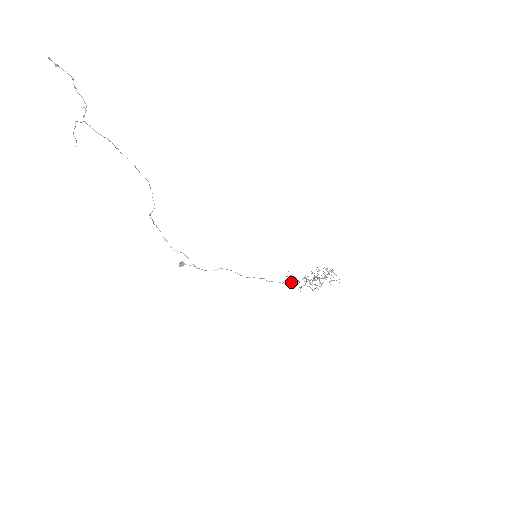
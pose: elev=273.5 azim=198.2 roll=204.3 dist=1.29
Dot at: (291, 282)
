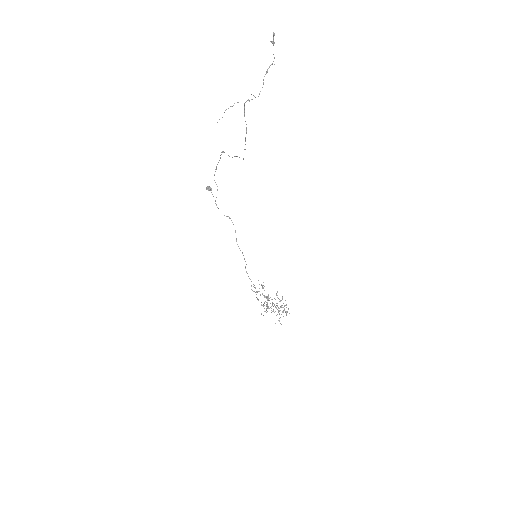
Dot at: (257, 291)
